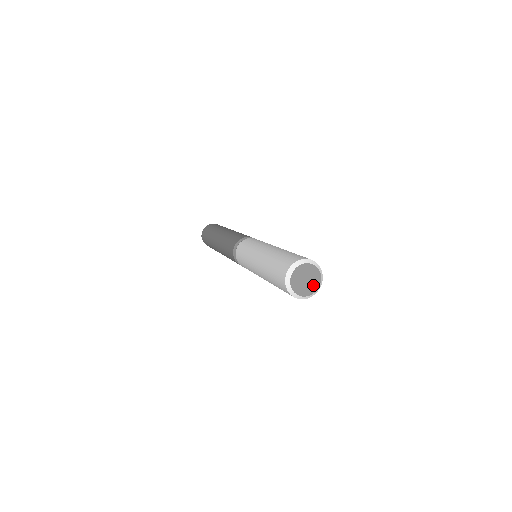
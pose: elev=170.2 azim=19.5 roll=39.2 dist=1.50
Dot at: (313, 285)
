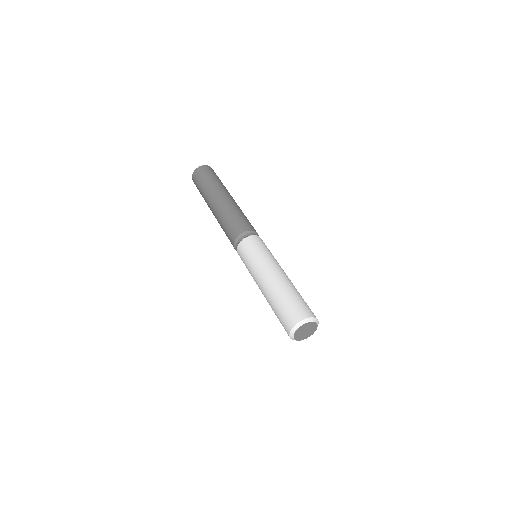
Dot at: (304, 336)
